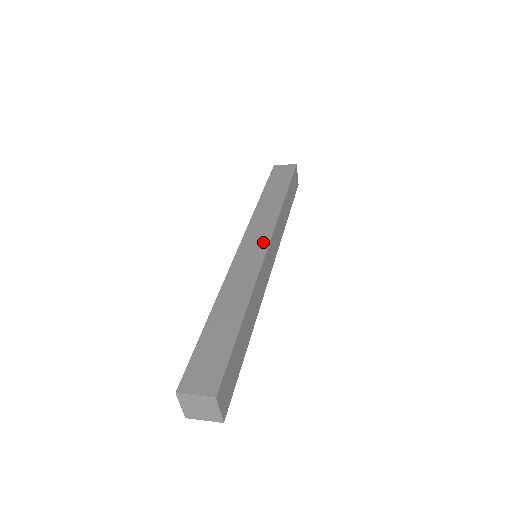
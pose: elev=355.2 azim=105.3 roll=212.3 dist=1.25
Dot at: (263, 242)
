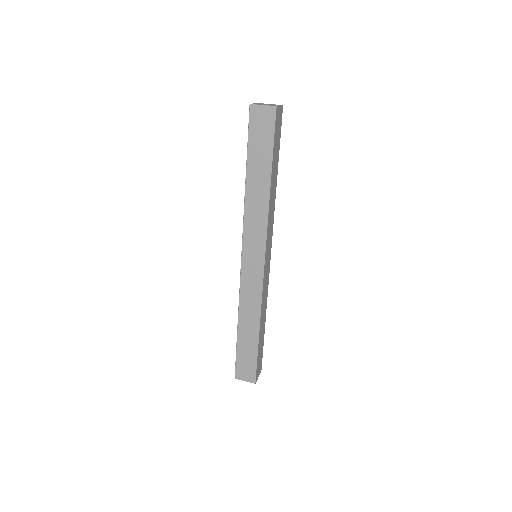
Dot at: (259, 259)
